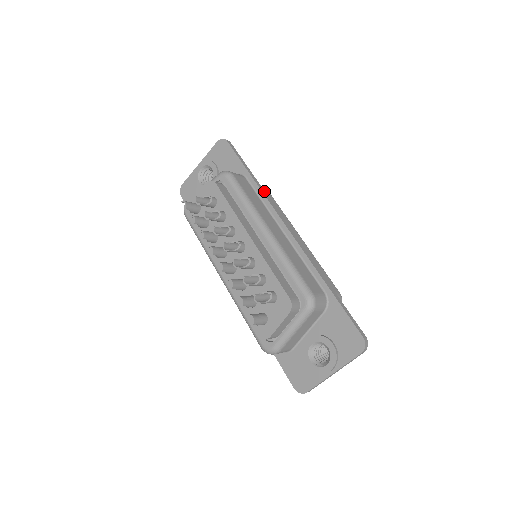
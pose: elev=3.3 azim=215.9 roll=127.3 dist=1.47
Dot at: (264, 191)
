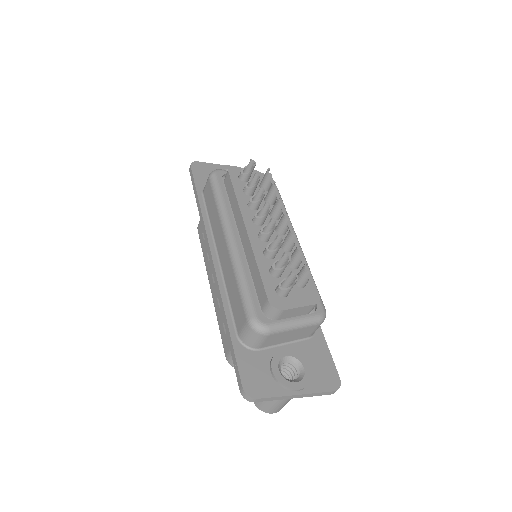
Dot at: occluded
